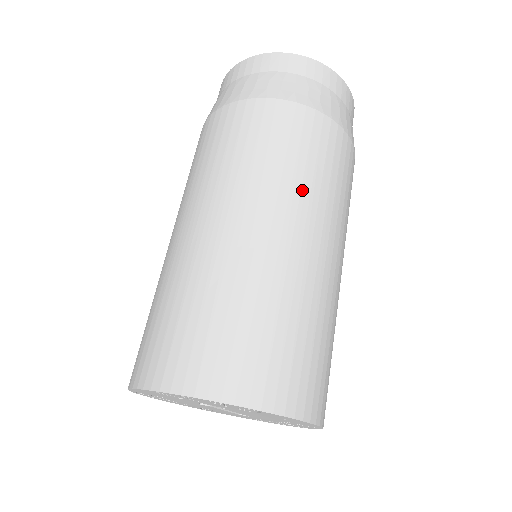
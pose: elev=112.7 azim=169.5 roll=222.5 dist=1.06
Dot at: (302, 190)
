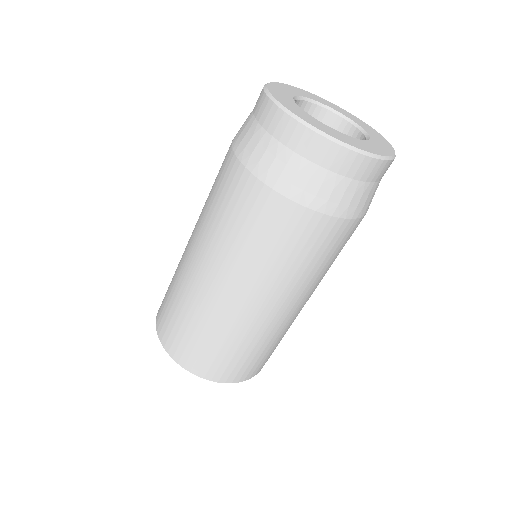
Dot at: (315, 280)
